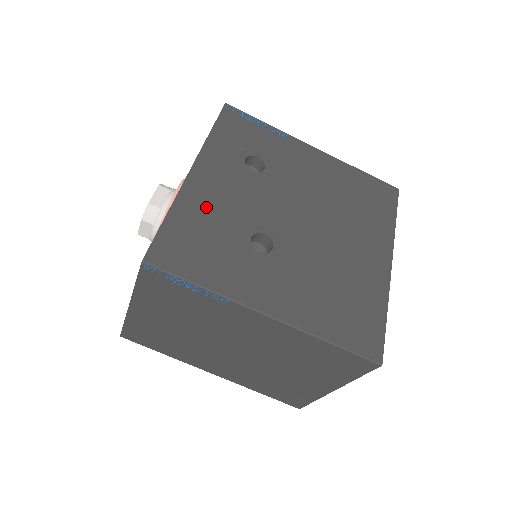
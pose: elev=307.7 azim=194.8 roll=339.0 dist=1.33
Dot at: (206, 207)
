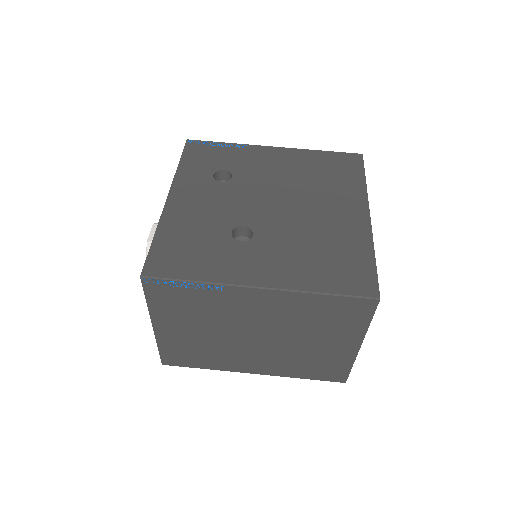
Dot at: (186, 221)
